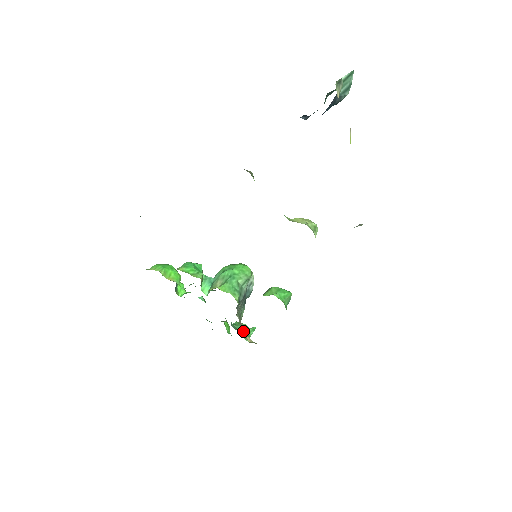
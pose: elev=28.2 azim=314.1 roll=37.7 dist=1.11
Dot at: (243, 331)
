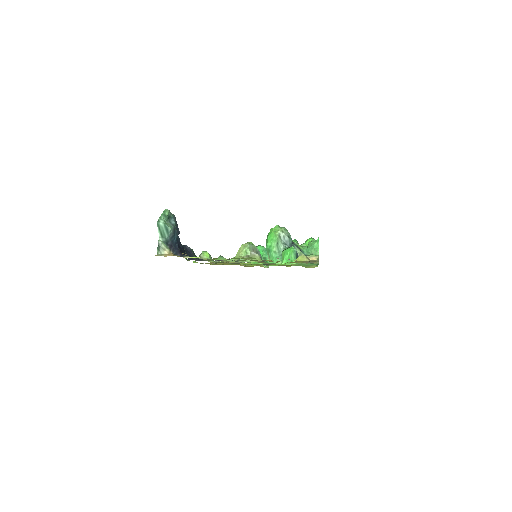
Dot at: occluded
